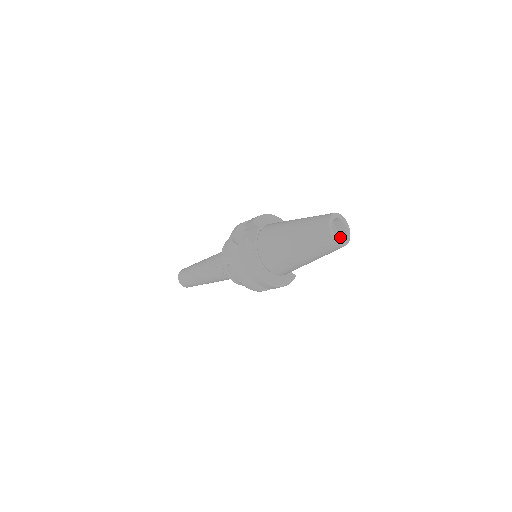
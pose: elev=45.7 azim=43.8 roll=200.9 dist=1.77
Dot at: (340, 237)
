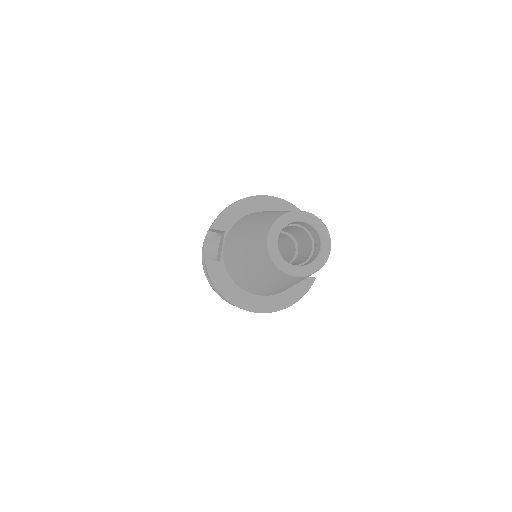
Dot at: (315, 247)
